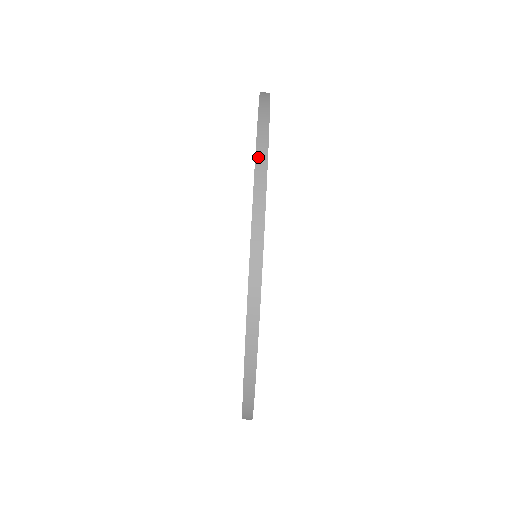
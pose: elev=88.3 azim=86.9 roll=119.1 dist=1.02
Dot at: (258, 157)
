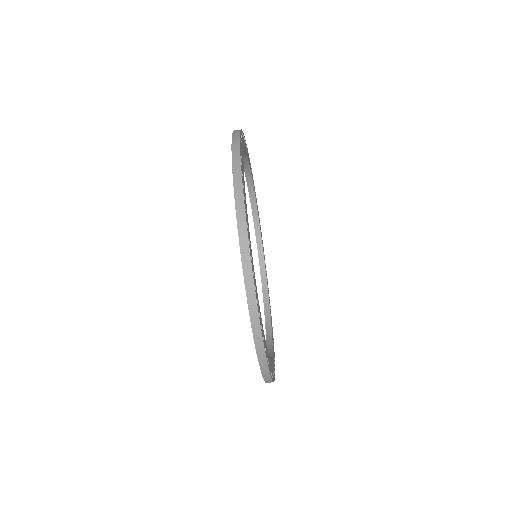
Dot at: (236, 194)
